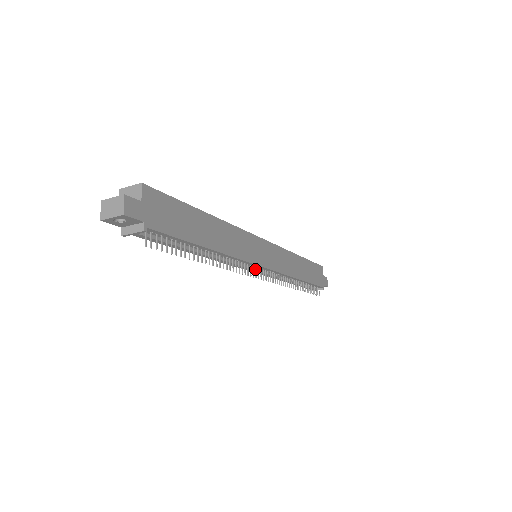
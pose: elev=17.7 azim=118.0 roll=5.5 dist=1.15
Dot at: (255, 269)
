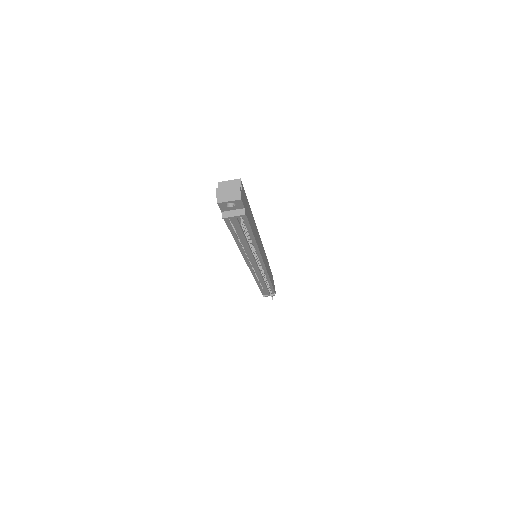
Dot at: (260, 265)
